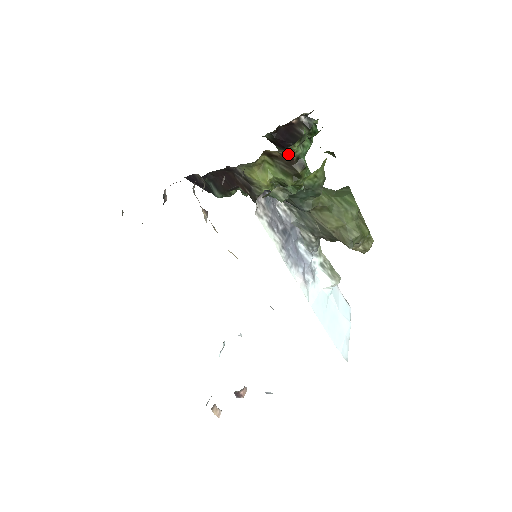
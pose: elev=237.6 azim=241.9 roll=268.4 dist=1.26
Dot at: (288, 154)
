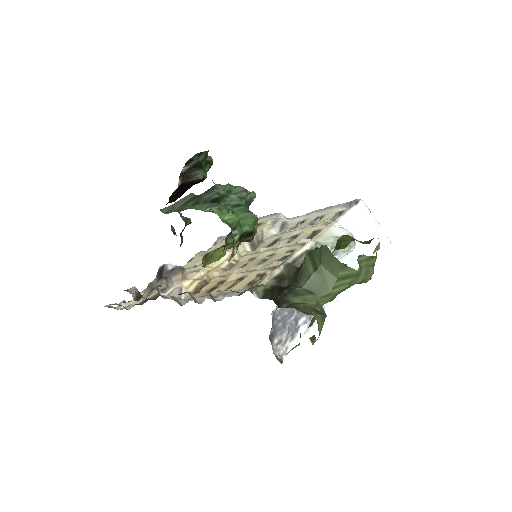
Dot at: (233, 256)
